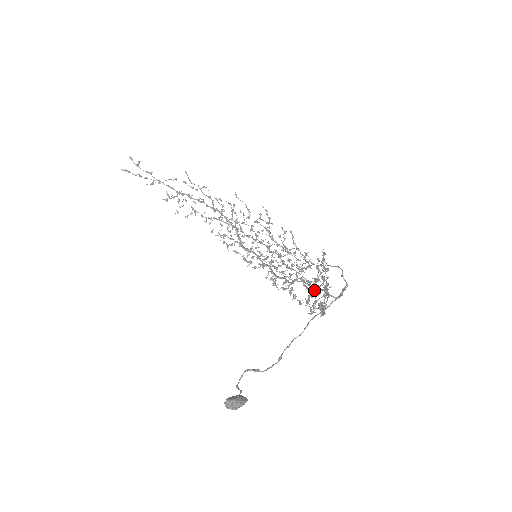
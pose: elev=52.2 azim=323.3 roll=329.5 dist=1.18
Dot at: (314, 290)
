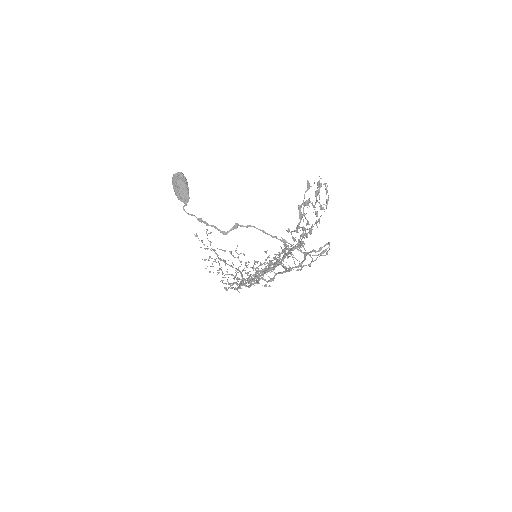
Dot at: occluded
